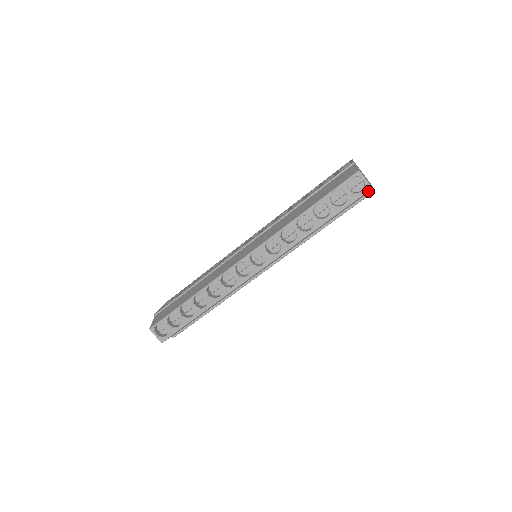
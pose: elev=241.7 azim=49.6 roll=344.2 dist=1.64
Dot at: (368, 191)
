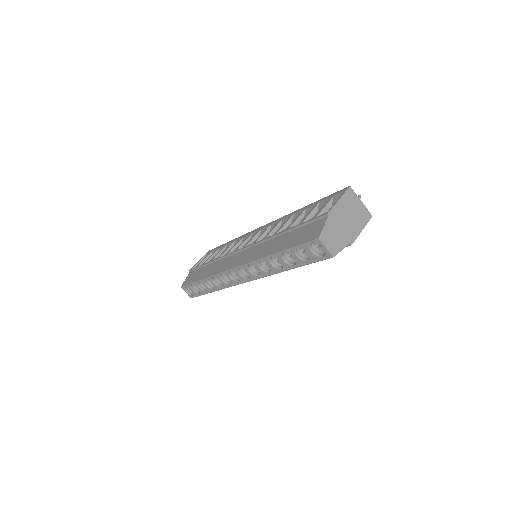
Dot at: (329, 258)
